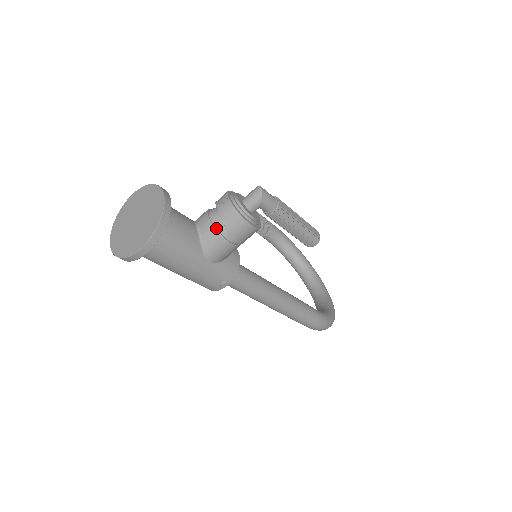
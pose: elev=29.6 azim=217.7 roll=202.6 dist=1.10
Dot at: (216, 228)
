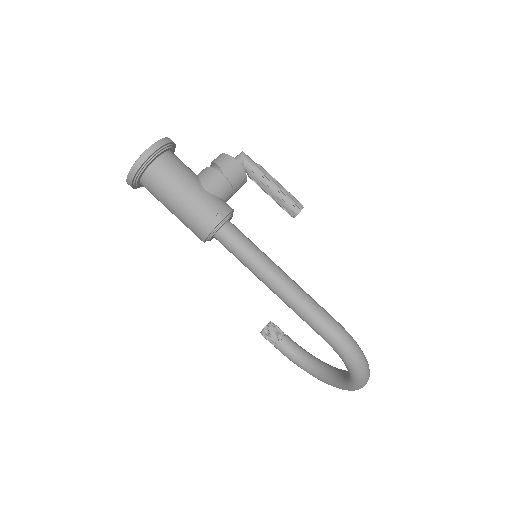
Dot at: (210, 168)
